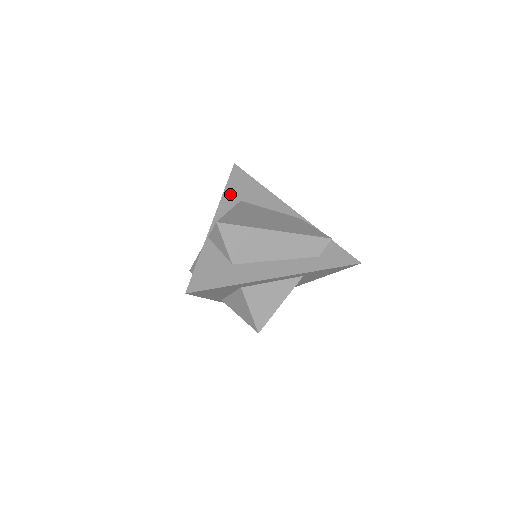
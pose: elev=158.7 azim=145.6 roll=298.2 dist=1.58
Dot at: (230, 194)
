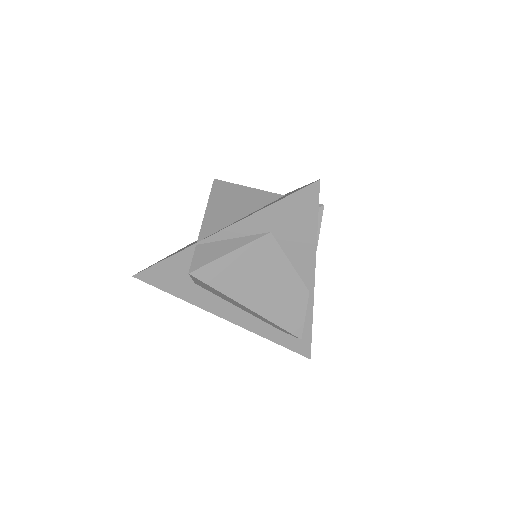
Dot at: (268, 216)
